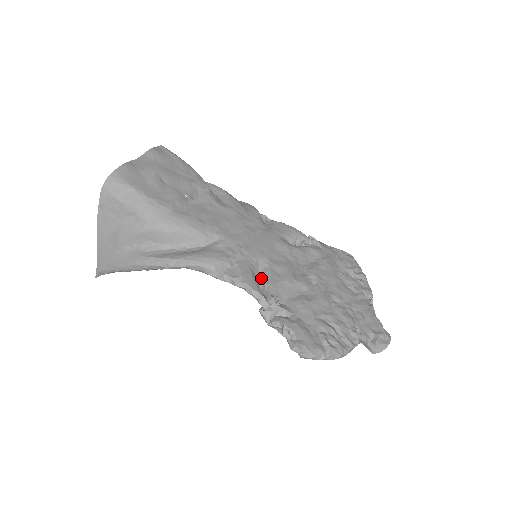
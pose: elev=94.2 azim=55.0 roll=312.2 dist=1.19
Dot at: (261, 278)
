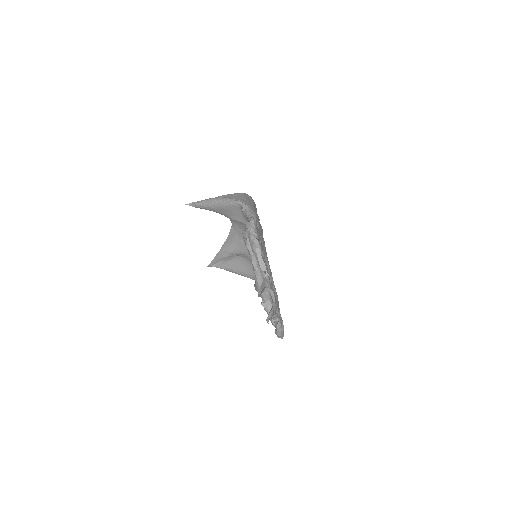
Dot at: occluded
